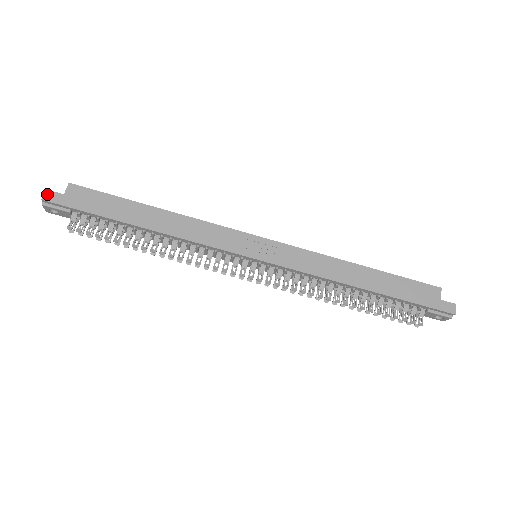
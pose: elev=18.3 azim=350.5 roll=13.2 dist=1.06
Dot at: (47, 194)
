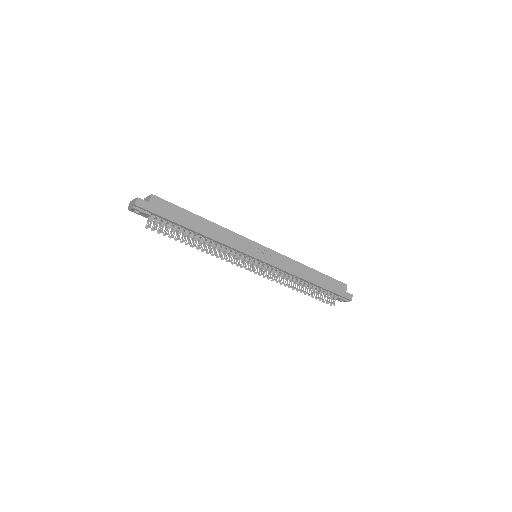
Dot at: (138, 201)
